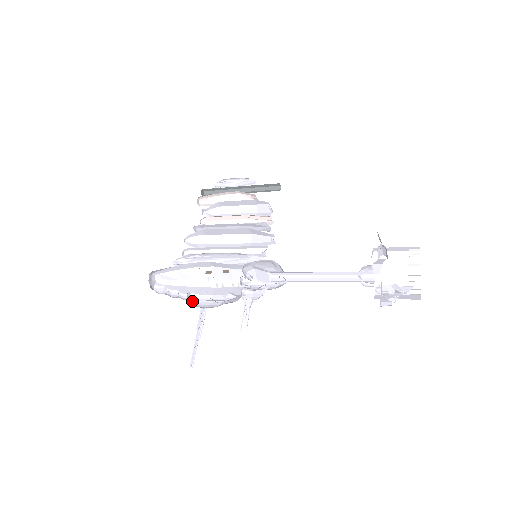
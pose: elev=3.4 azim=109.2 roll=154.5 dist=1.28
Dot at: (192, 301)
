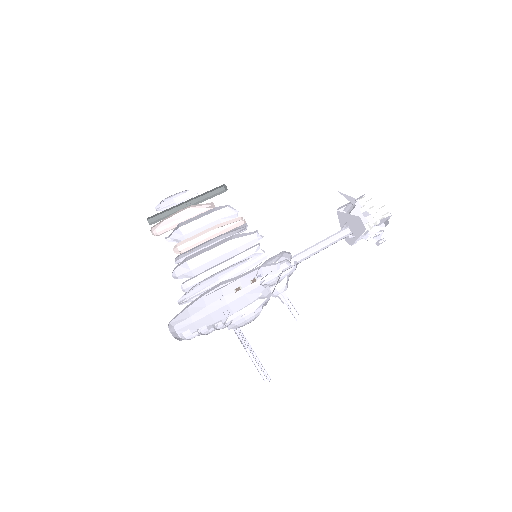
Dot at: (229, 326)
